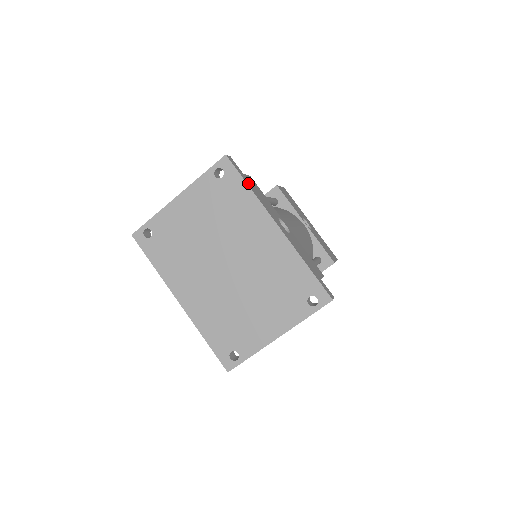
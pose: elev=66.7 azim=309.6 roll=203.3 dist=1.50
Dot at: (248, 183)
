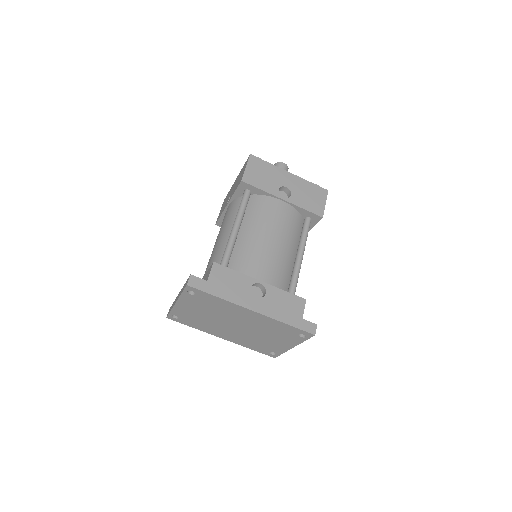
Dot at: (215, 291)
